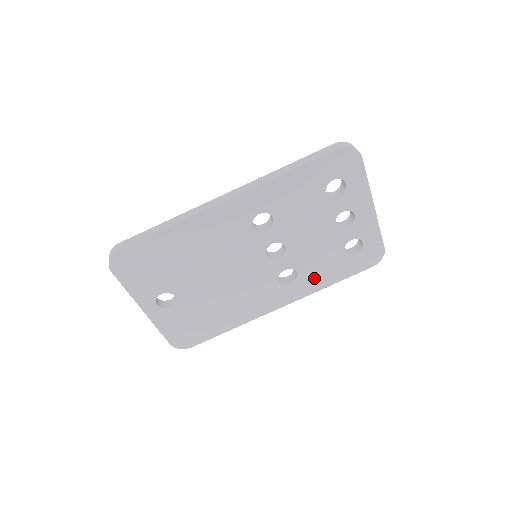
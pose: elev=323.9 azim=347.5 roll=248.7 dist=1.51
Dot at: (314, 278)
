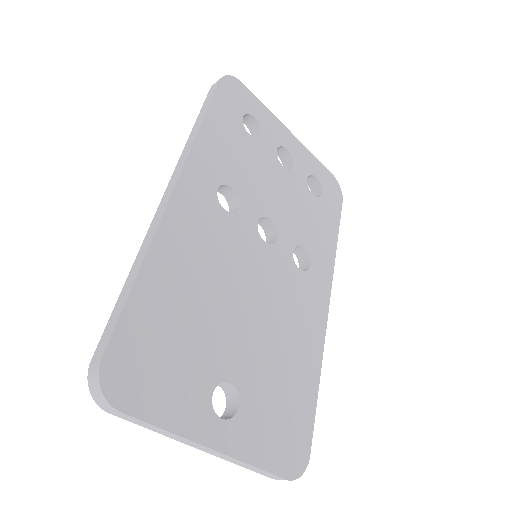
Dot at: (320, 245)
